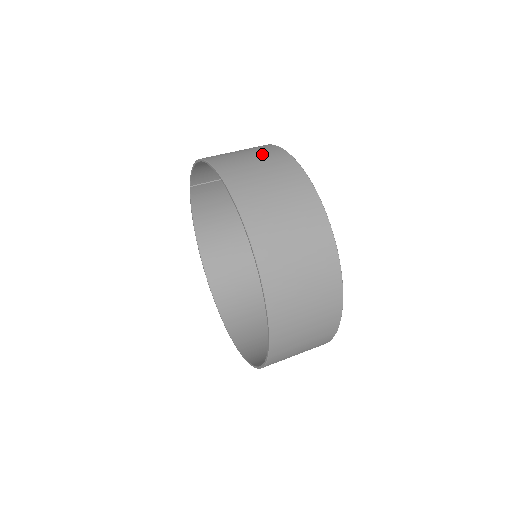
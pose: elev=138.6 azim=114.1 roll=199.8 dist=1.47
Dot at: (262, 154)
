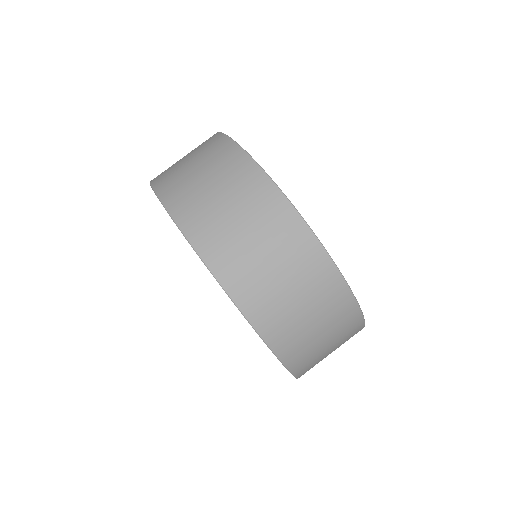
Dot at: (201, 151)
